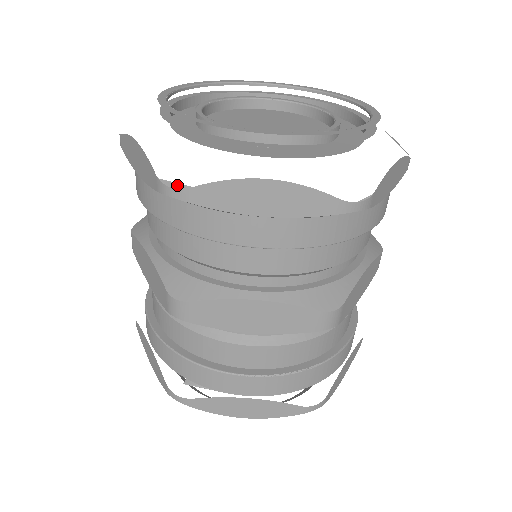
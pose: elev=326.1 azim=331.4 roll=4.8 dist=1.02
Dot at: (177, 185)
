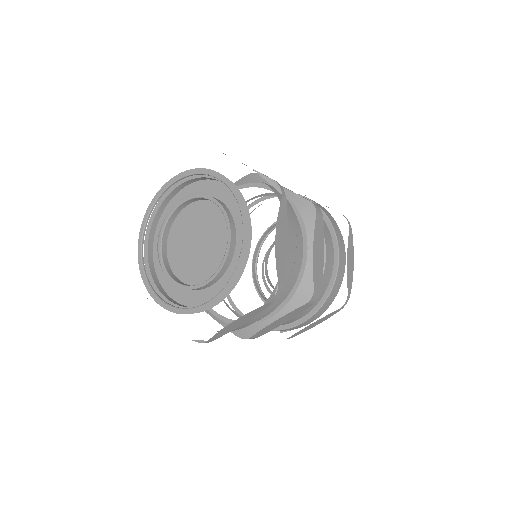
Dot at: (202, 342)
